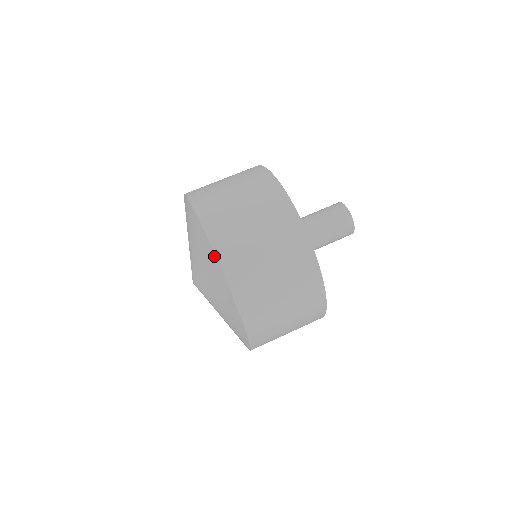
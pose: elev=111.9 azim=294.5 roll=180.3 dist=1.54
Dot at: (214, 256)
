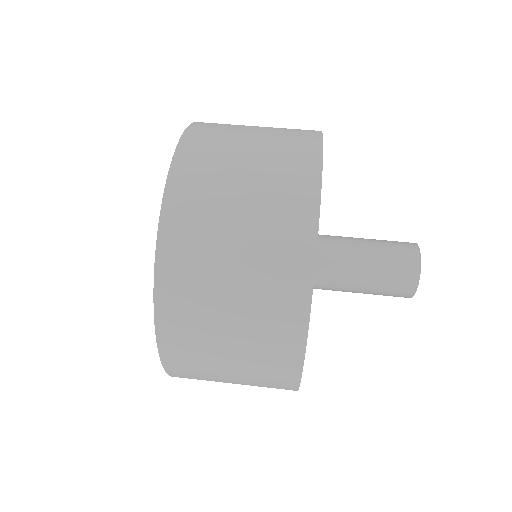
Dot at: occluded
